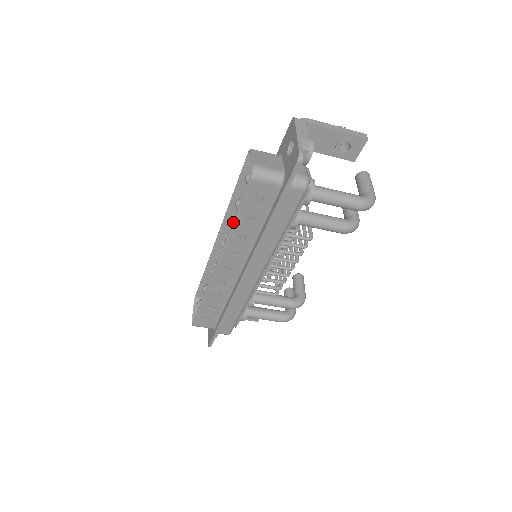
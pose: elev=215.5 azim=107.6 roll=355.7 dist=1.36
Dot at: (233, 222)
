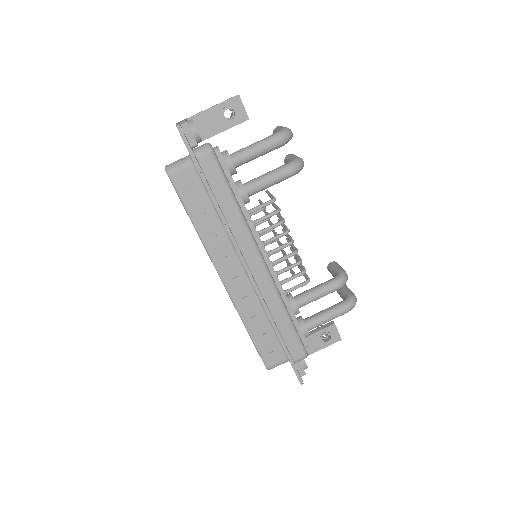
Dot at: (193, 225)
